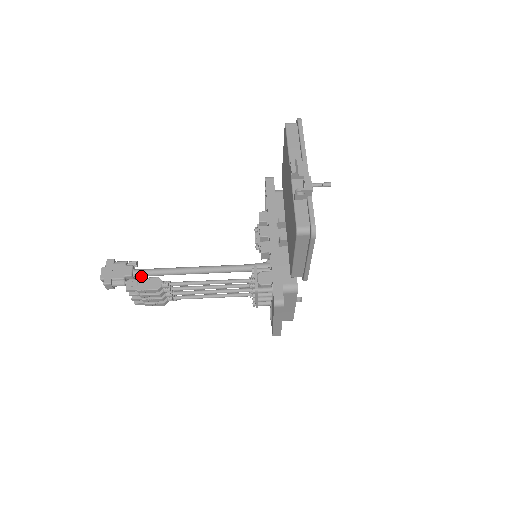
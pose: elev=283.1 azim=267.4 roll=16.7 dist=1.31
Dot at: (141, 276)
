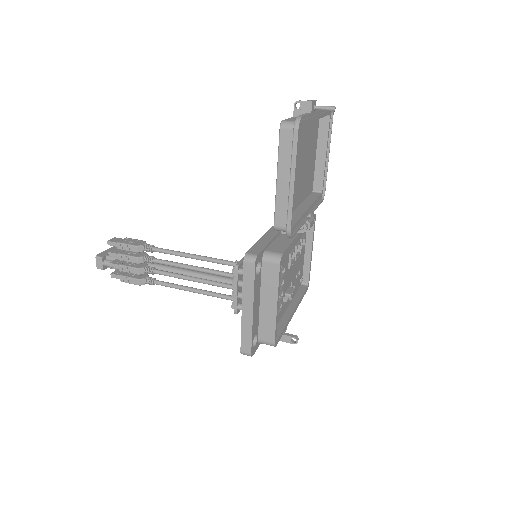
Dot at: occluded
